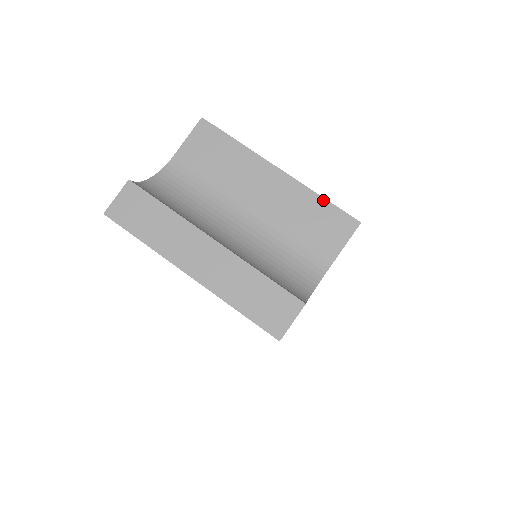
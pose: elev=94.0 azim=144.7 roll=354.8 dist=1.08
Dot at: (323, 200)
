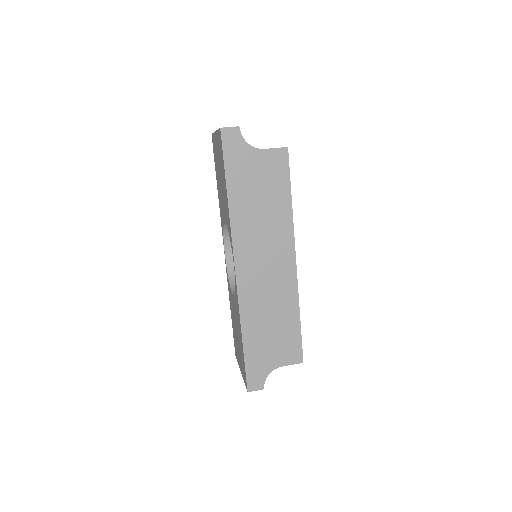
Dot at: occluded
